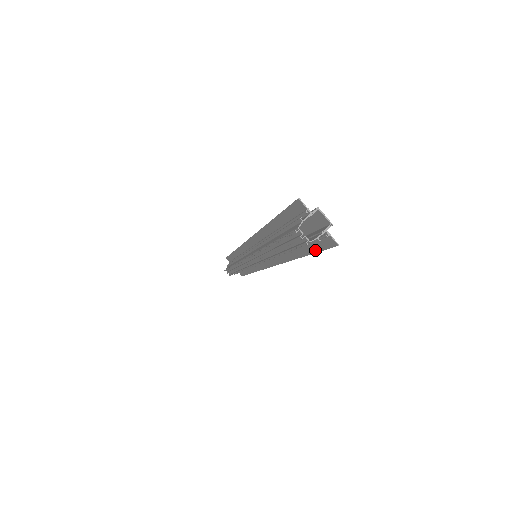
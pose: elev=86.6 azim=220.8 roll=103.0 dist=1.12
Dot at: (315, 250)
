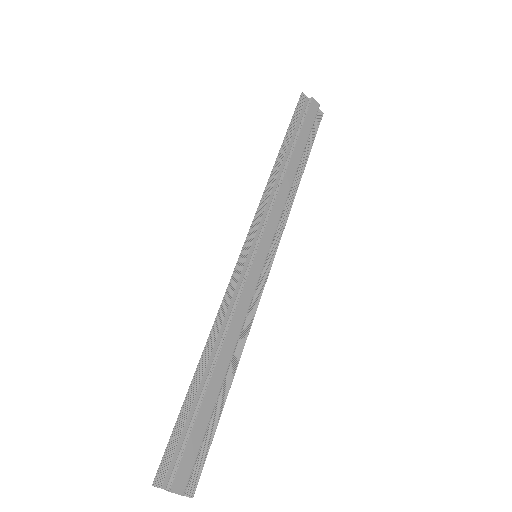
Dot at: (209, 441)
